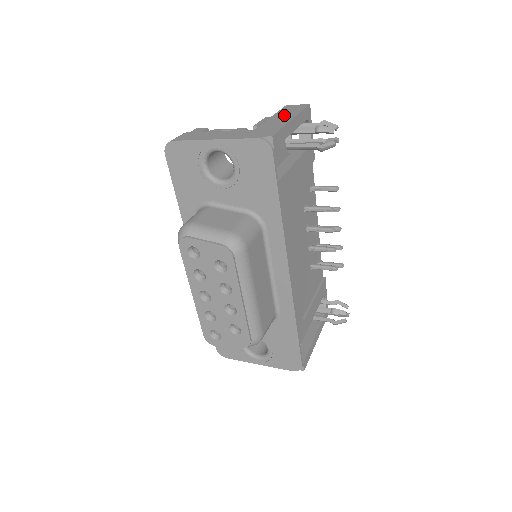
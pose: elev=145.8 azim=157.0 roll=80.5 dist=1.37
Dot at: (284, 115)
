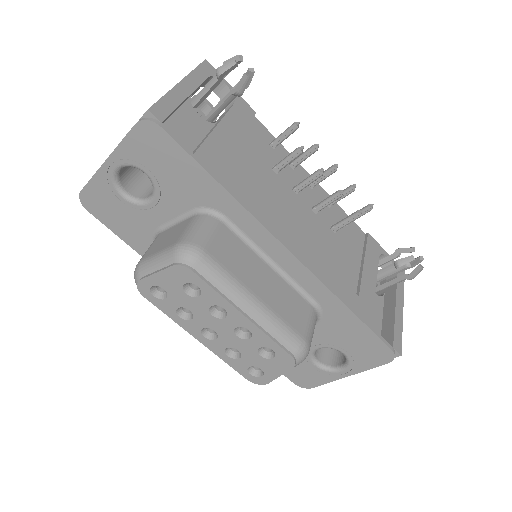
Dot at: occluded
